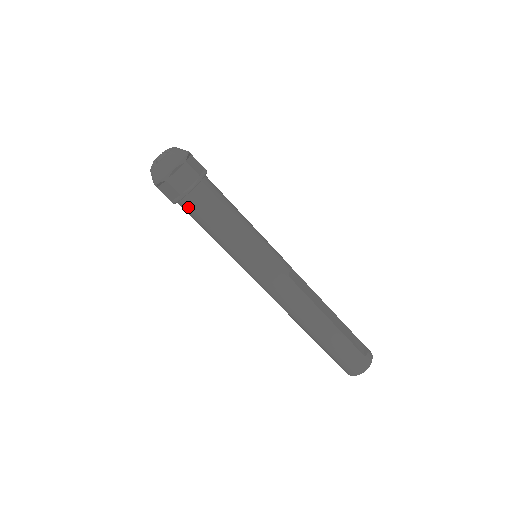
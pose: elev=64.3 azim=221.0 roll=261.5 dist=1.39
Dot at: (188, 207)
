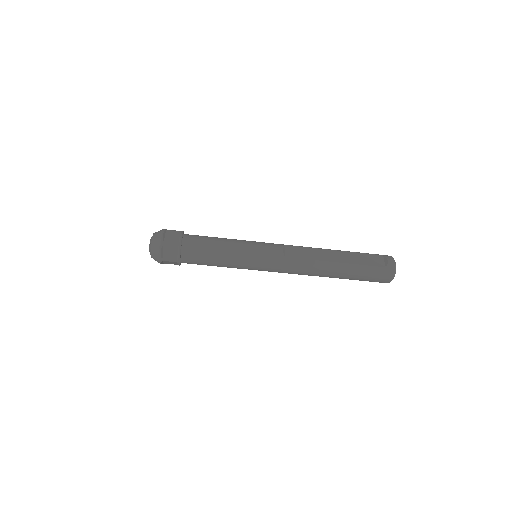
Dot at: (188, 263)
